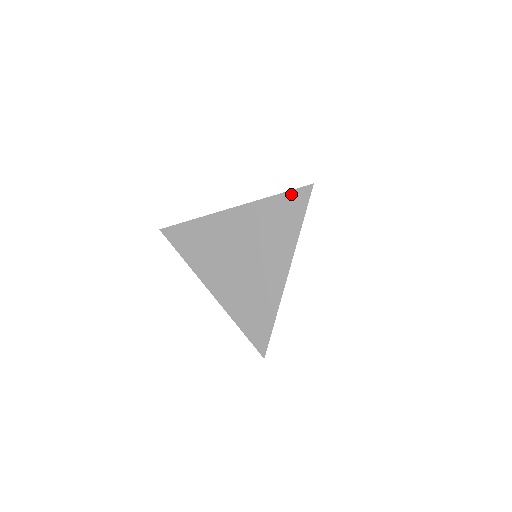
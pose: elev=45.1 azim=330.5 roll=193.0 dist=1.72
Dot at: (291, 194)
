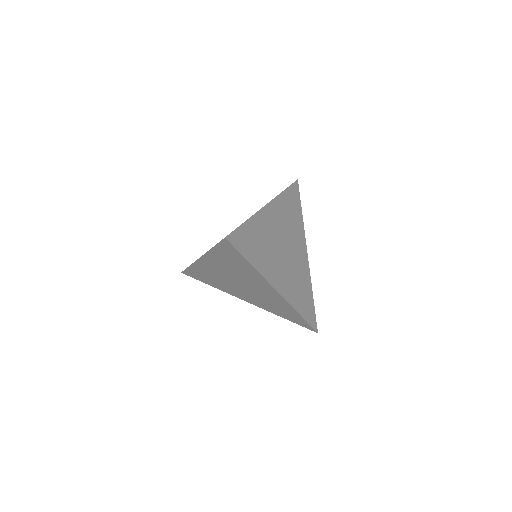
Dot at: (220, 246)
